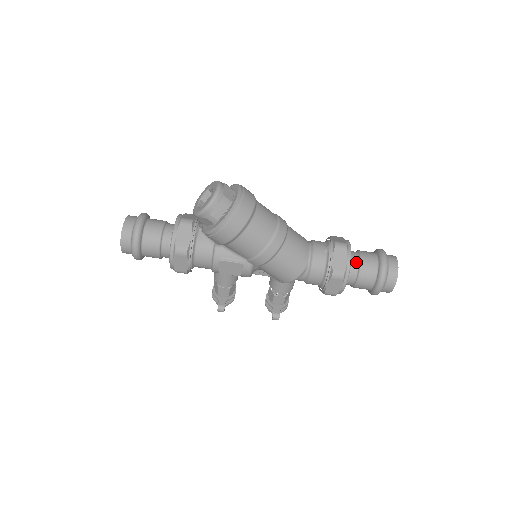
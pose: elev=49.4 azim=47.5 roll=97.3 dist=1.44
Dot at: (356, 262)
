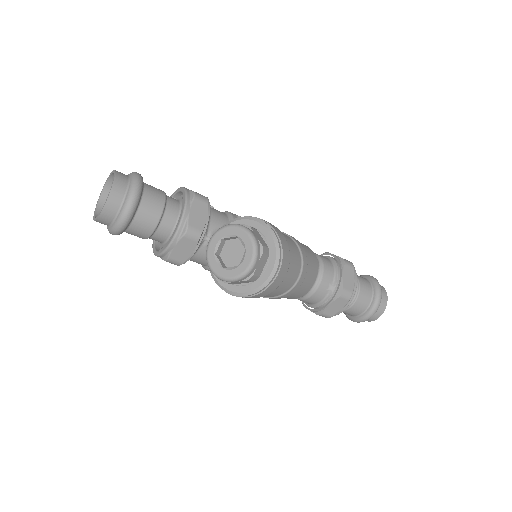
Dot at: occluded
